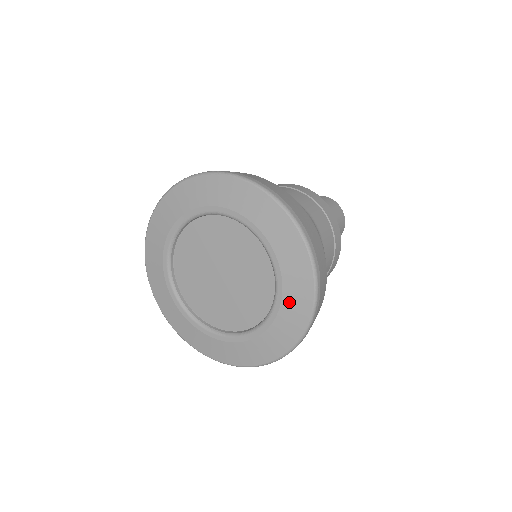
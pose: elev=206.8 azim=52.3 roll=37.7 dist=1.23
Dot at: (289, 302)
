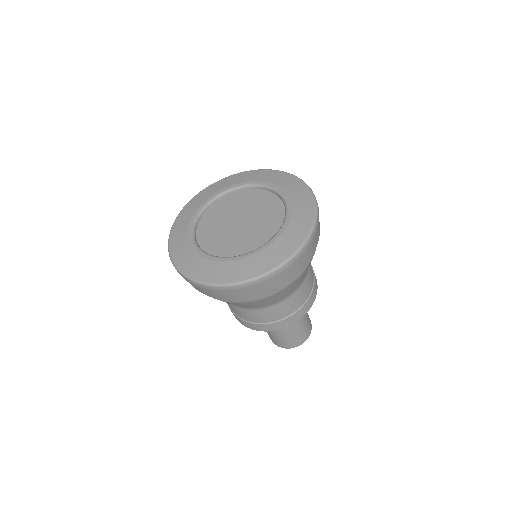
Dot at: (296, 220)
